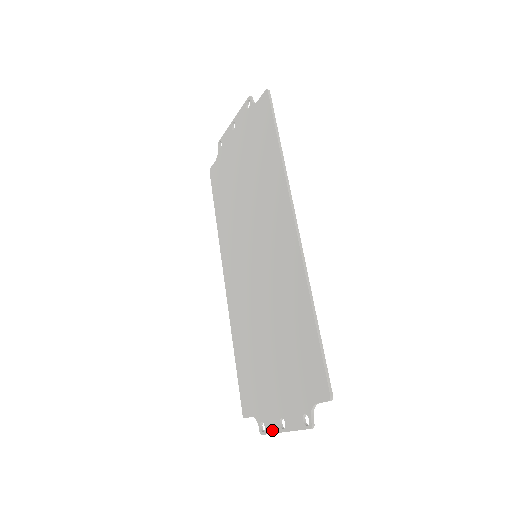
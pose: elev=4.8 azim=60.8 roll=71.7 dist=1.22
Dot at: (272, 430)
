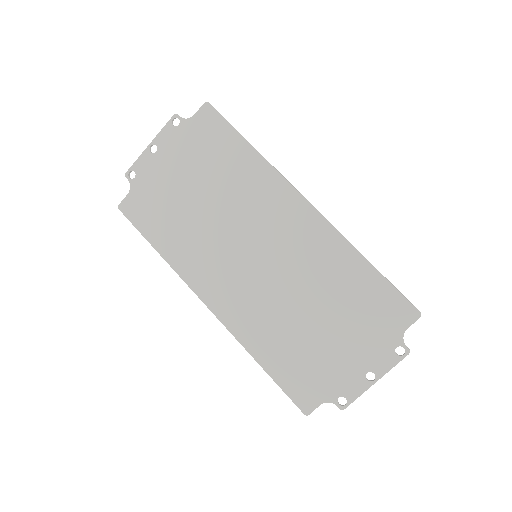
Dot at: (359, 393)
